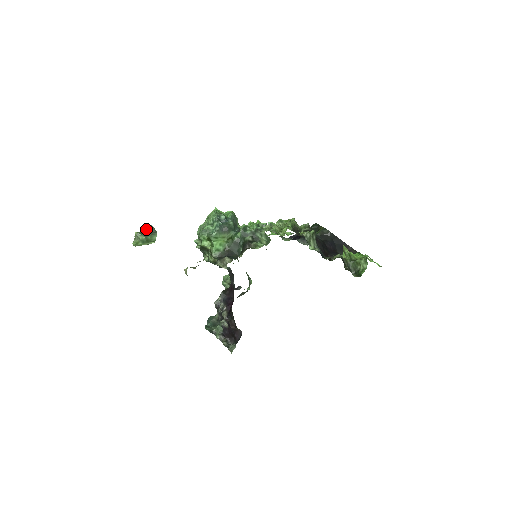
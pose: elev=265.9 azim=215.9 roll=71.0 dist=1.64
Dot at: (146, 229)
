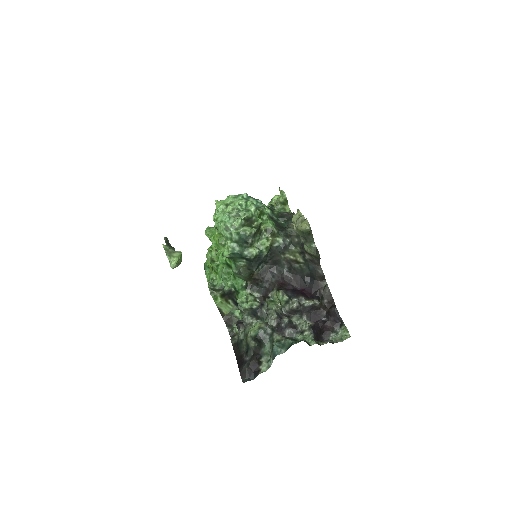
Dot at: (165, 242)
